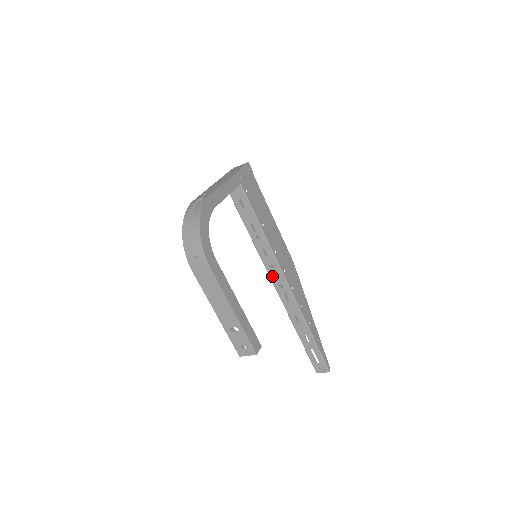
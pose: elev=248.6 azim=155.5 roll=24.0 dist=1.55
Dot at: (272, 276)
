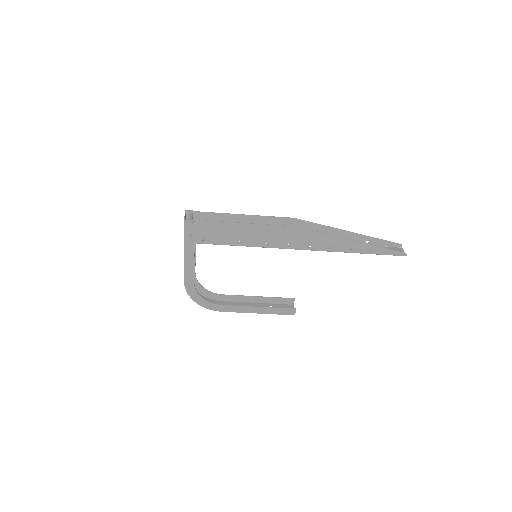
Dot at: occluded
